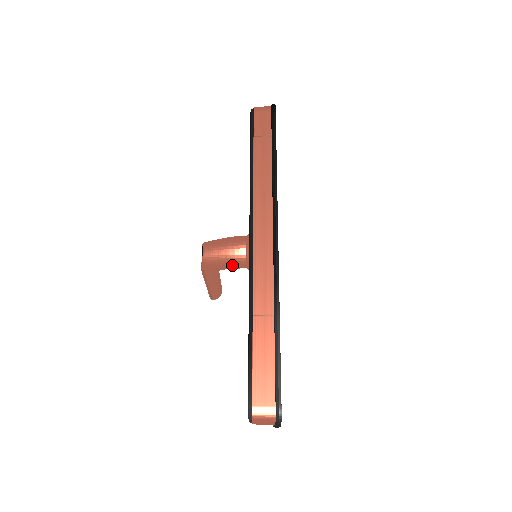
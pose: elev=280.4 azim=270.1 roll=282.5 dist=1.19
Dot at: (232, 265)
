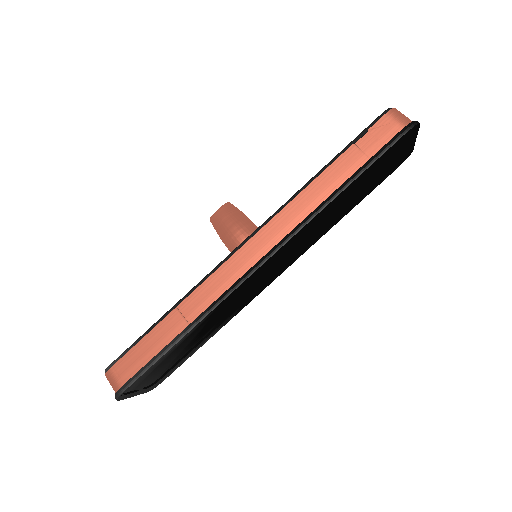
Dot at: (226, 245)
